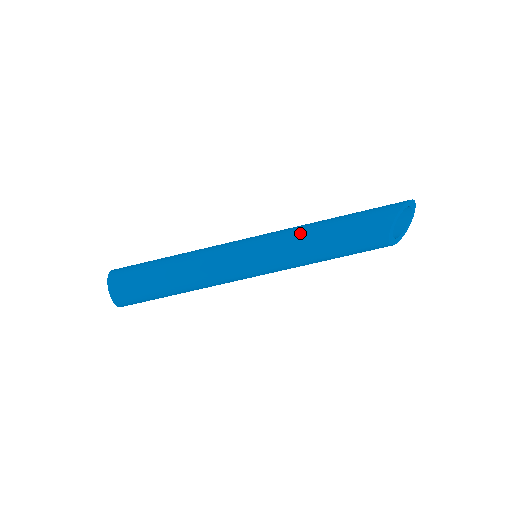
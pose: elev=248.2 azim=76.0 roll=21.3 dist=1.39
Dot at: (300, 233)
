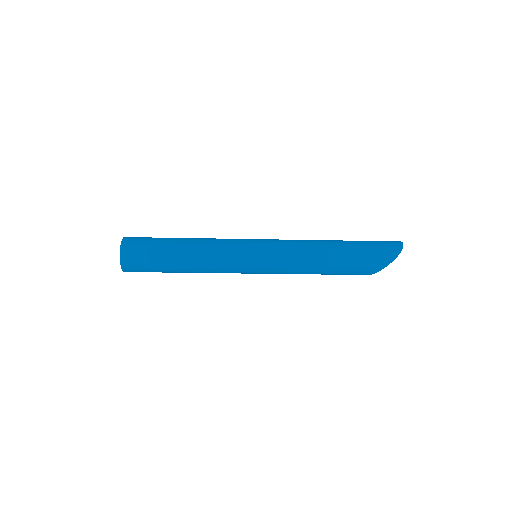
Dot at: (299, 267)
